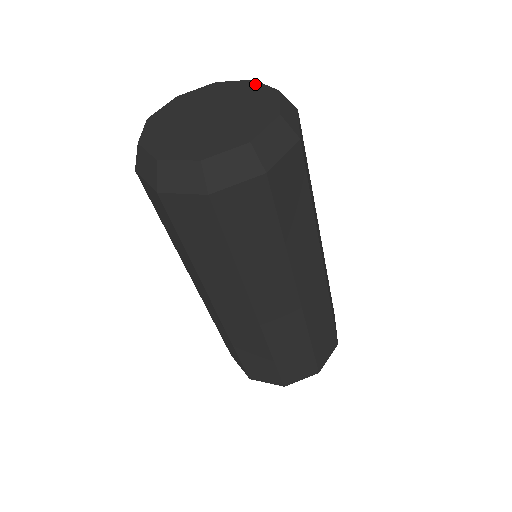
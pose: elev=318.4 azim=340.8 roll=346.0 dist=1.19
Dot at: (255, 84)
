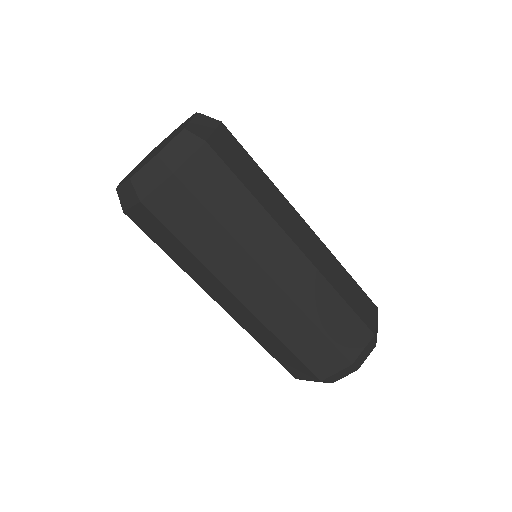
Dot at: (192, 118)
